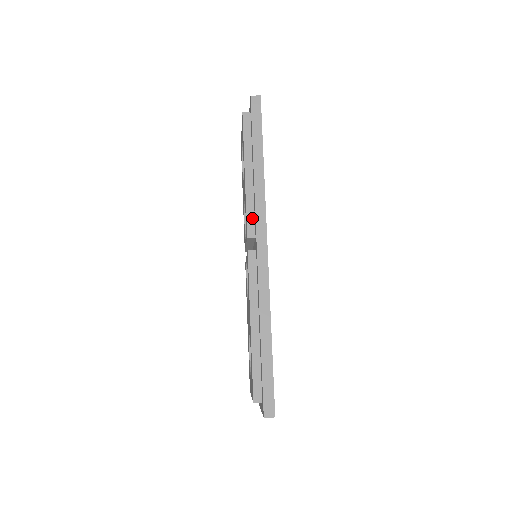
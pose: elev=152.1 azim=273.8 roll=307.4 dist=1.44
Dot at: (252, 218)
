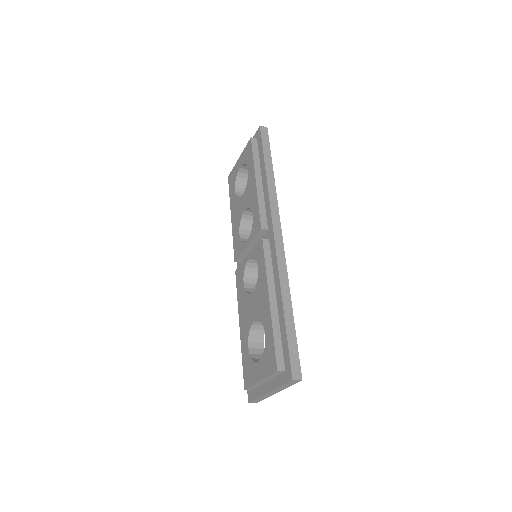
Dot at: (264, 214)
